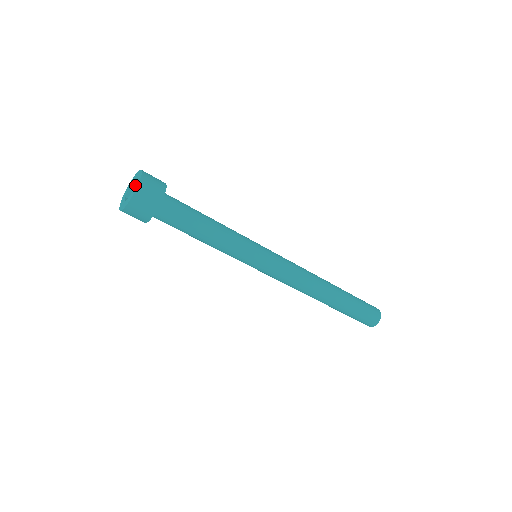
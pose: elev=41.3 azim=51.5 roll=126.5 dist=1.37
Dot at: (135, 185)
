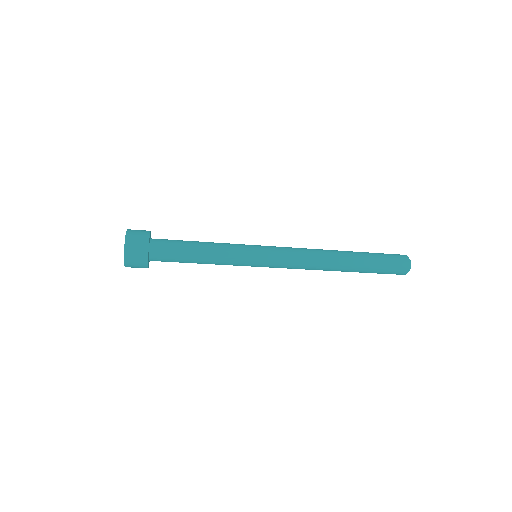
Dot at: occluded
